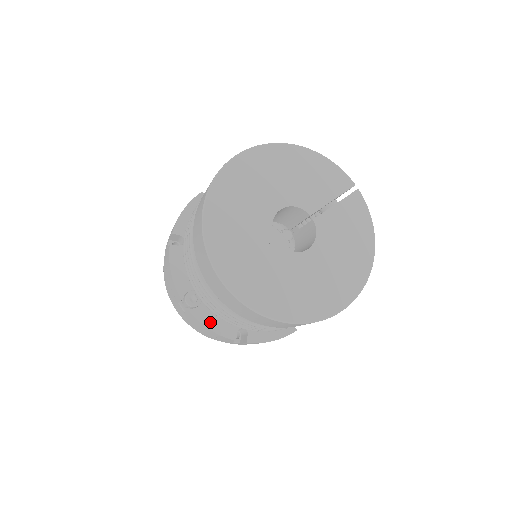
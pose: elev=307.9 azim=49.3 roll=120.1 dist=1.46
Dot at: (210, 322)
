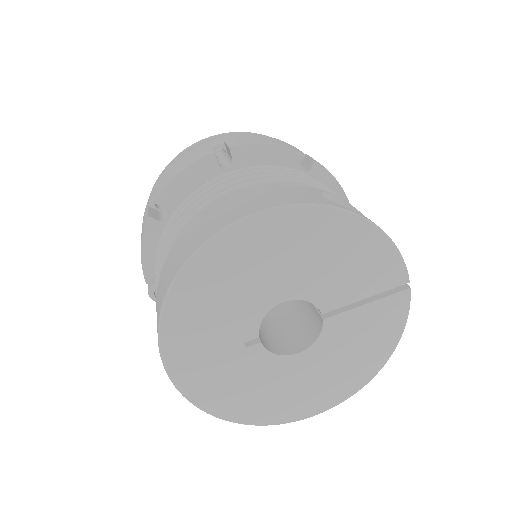
Dot at: occluded
